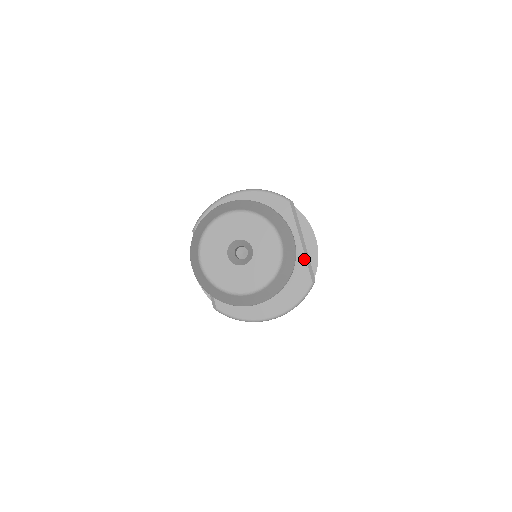
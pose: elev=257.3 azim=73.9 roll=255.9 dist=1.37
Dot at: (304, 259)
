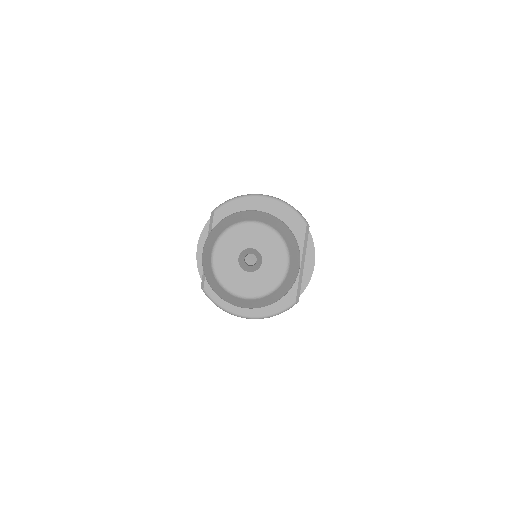
Dot at: (297, 279)
